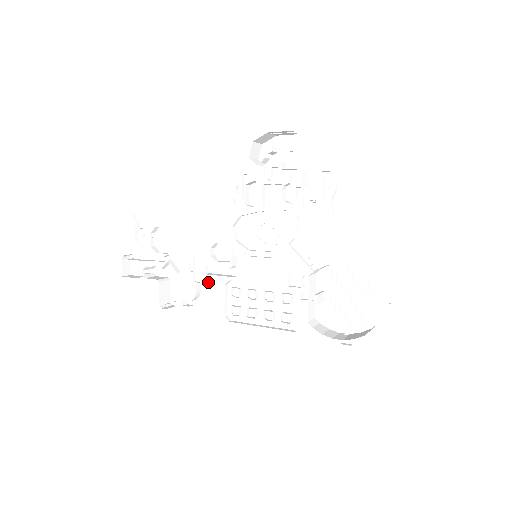
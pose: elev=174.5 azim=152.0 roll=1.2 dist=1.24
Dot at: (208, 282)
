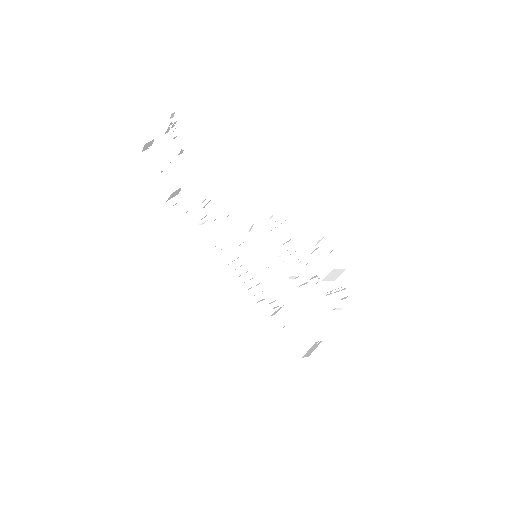
Dot at: (213, 220)
